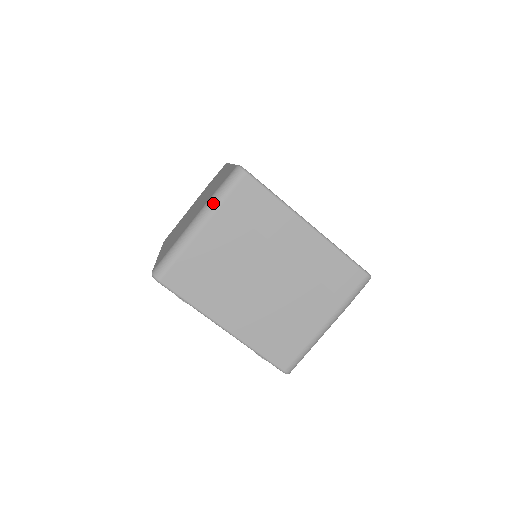
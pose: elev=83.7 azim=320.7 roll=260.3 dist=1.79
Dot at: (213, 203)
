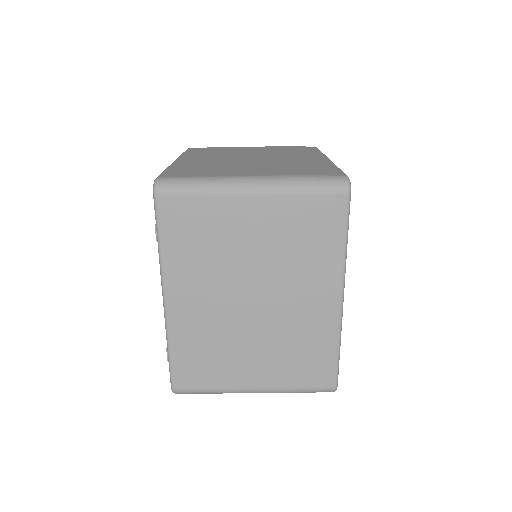
Dot at: (288, 184)
